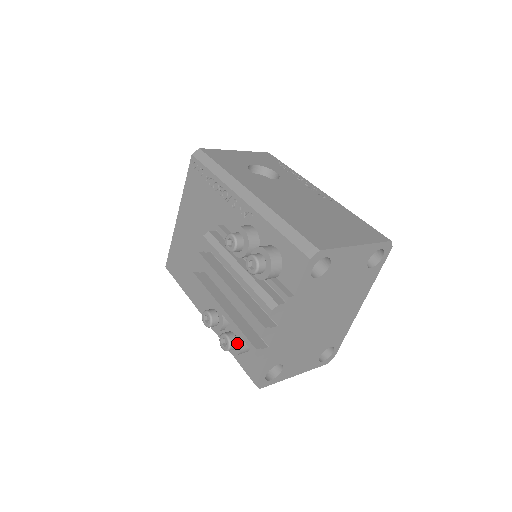
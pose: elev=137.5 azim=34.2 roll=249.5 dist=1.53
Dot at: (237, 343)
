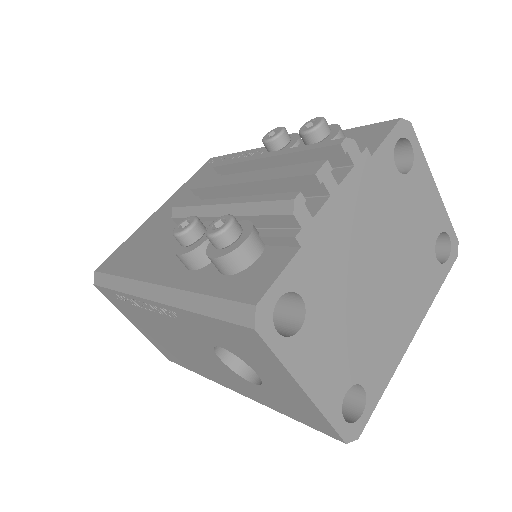
Dot at: (241, 234)
